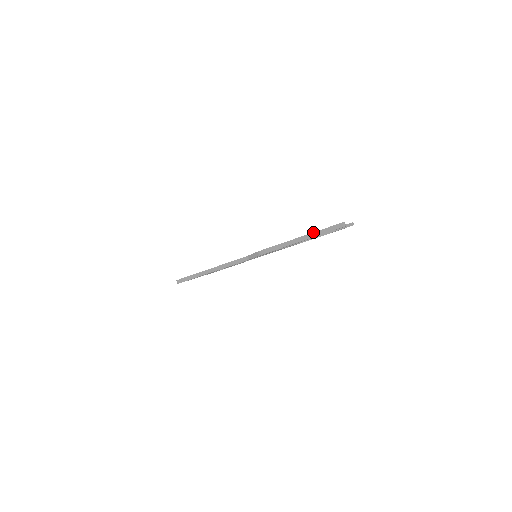
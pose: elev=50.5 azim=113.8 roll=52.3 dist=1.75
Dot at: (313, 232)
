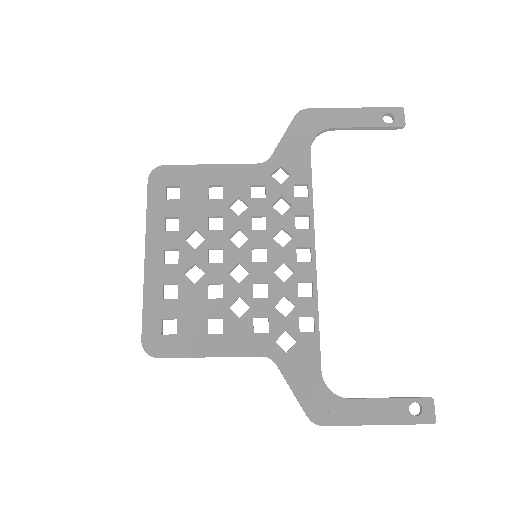
Dot at: (366, 111)
